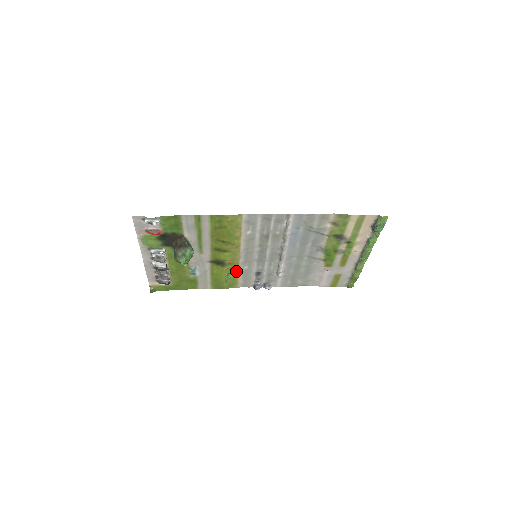
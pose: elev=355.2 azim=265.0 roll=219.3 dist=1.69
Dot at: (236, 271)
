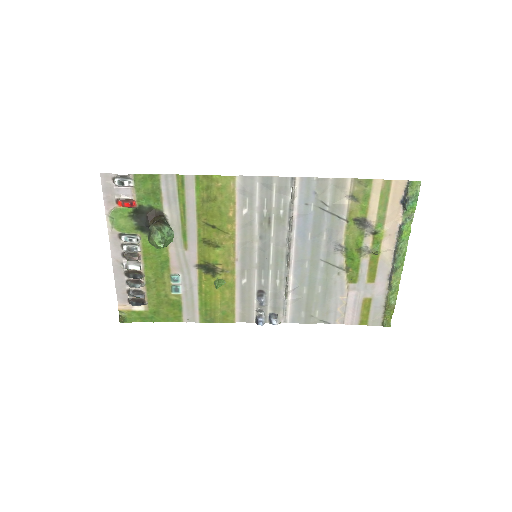
Dot at: (231, 287)
